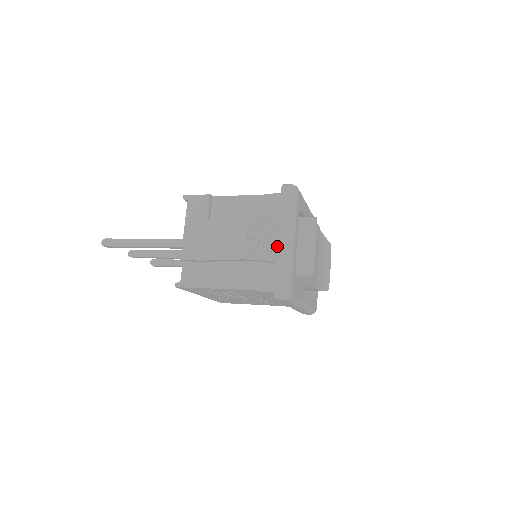
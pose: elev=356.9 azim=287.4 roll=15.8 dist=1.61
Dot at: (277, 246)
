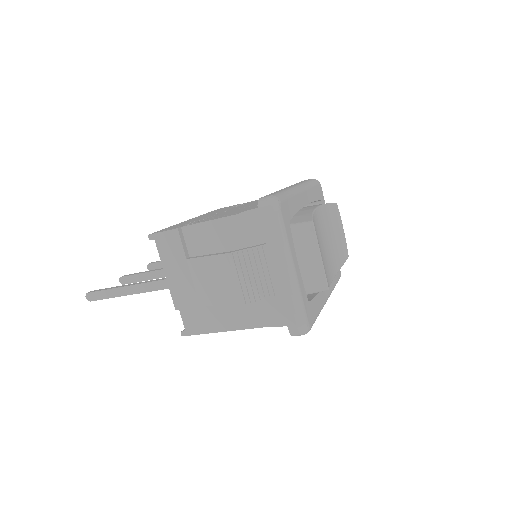
Dot at: (276, 282)
